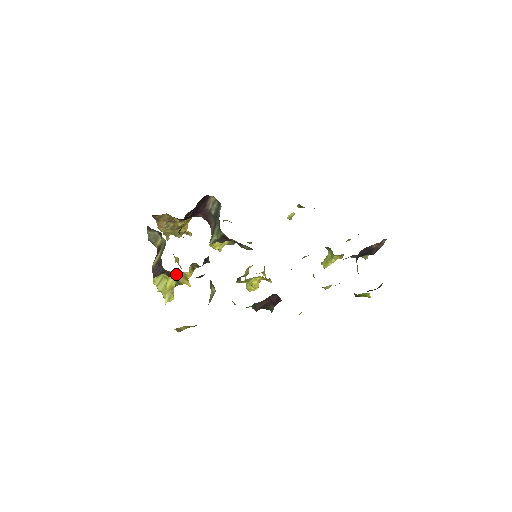
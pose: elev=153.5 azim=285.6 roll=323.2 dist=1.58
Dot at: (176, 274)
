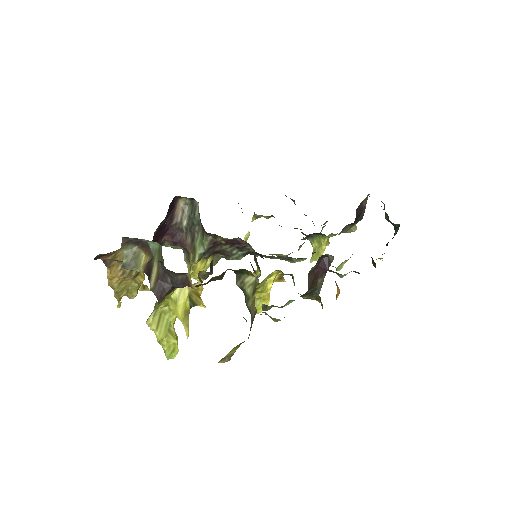
Dot at: (186, 289)
